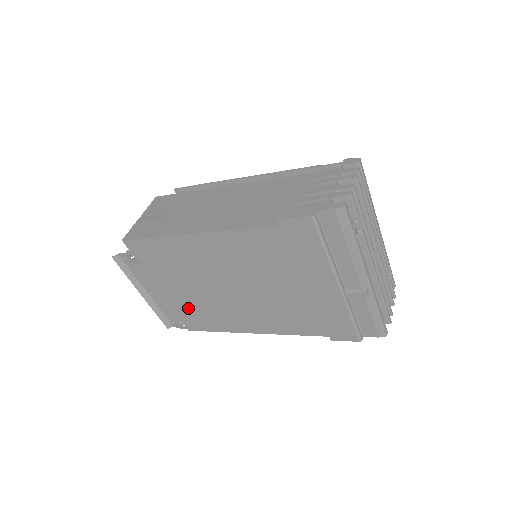
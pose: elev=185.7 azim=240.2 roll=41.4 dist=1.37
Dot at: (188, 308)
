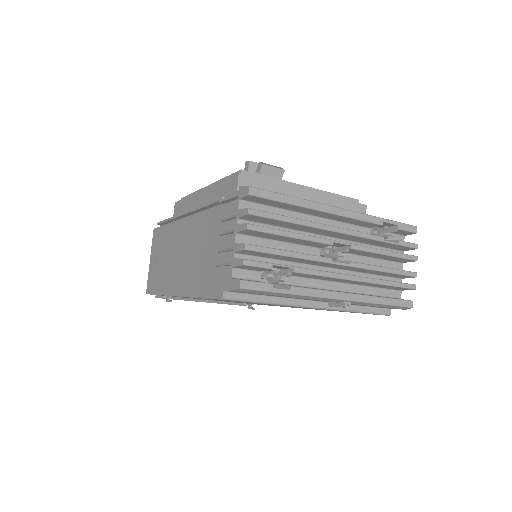
Dot at: occluded
